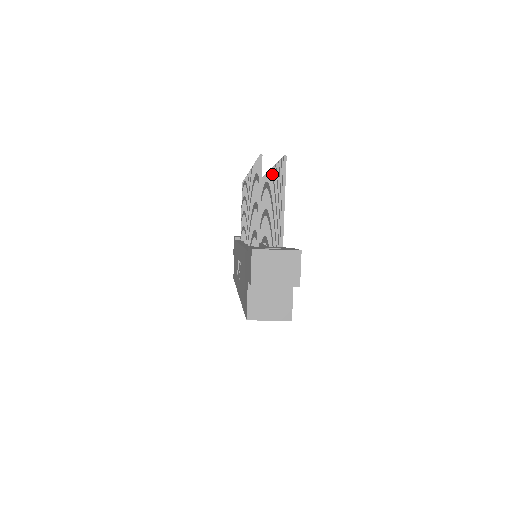
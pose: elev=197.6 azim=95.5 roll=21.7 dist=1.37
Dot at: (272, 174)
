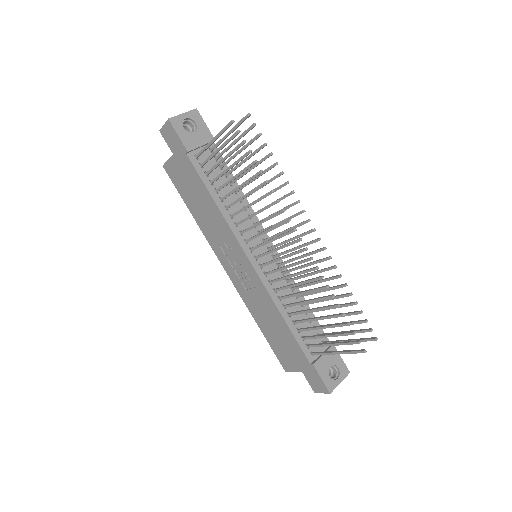
Dot at: (335, 278)
